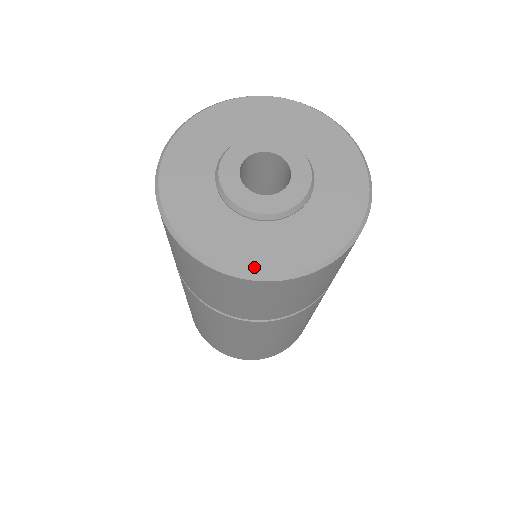
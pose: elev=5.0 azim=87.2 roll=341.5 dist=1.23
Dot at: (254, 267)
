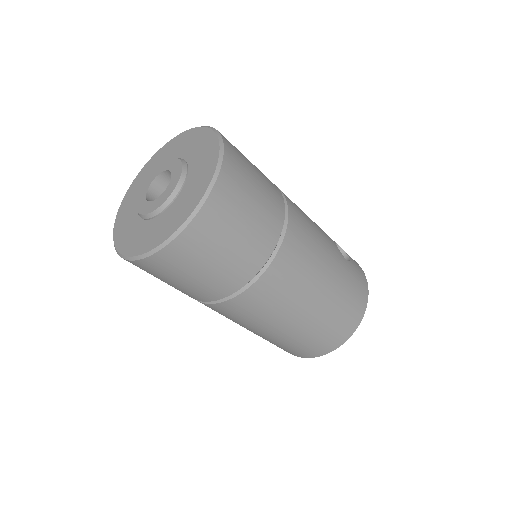
Dot at: (127, 250)
